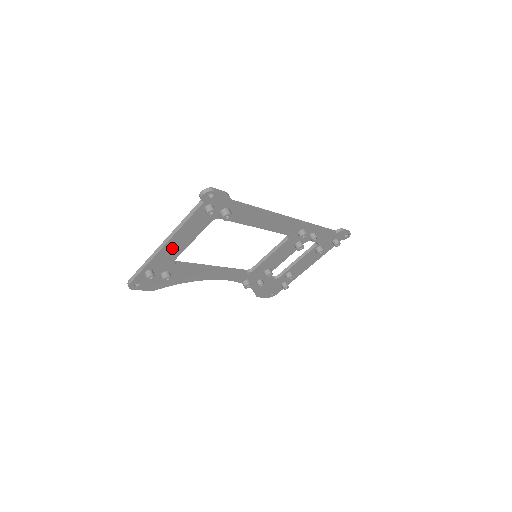
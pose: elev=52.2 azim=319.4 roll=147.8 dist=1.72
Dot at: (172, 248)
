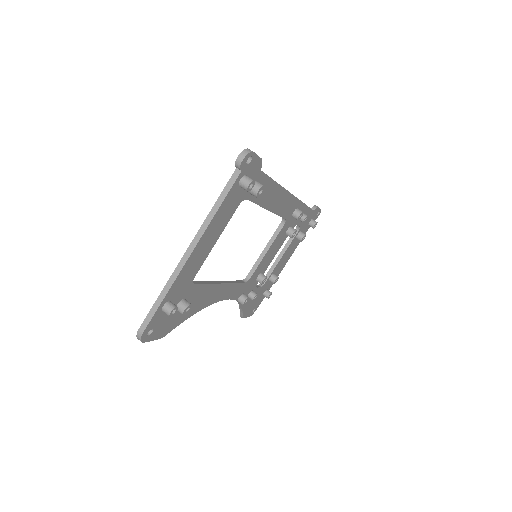
Dot at: (196, 257)
